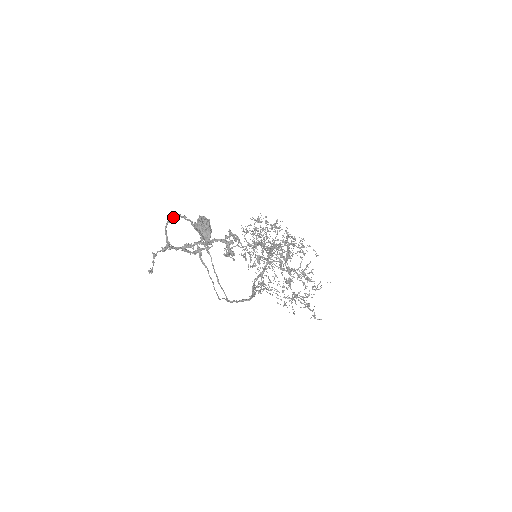
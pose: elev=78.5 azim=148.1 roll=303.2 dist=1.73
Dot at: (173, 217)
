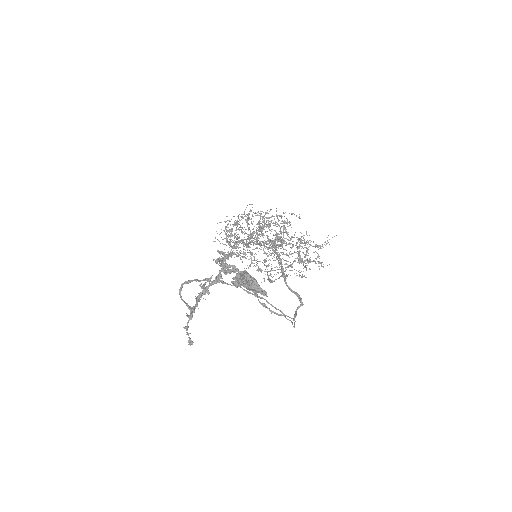
Dot at: occluded
